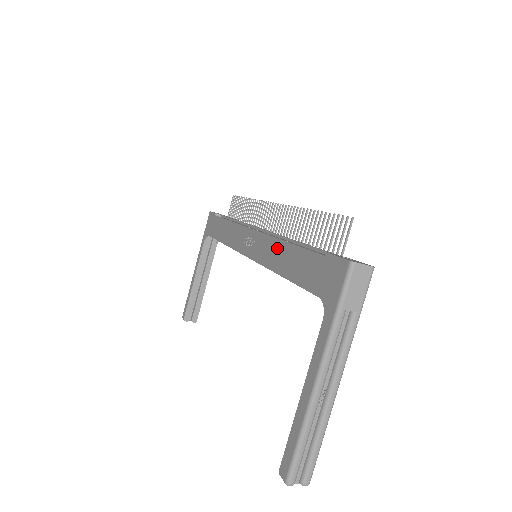
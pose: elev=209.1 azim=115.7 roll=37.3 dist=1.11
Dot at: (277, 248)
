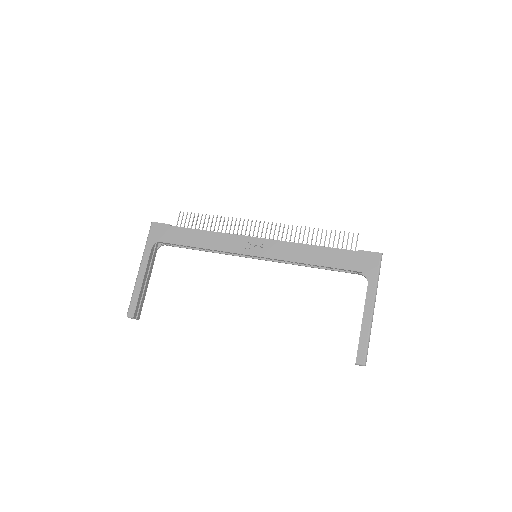
Dot at: (301, 249)
